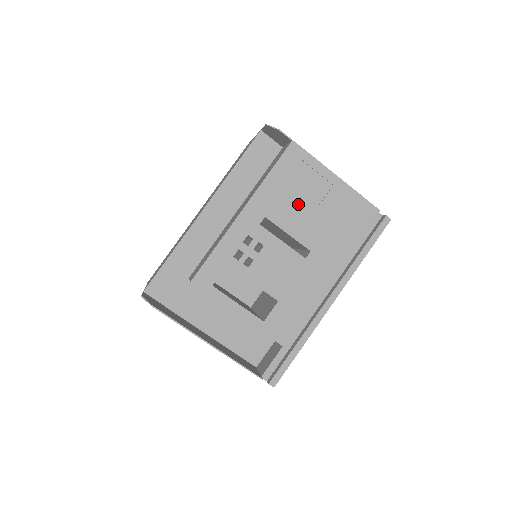
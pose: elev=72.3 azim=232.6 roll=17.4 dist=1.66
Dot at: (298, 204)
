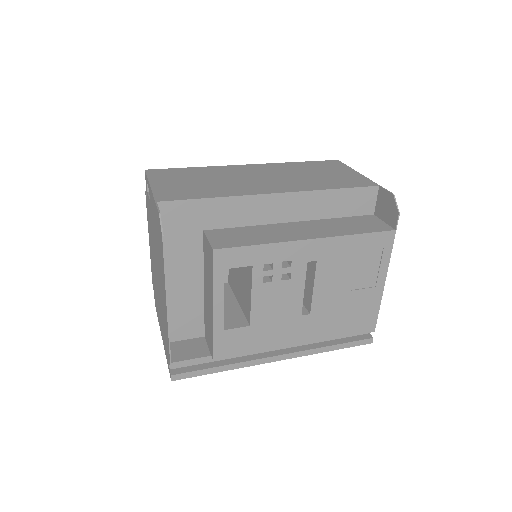
Dot at: (344, 275)
